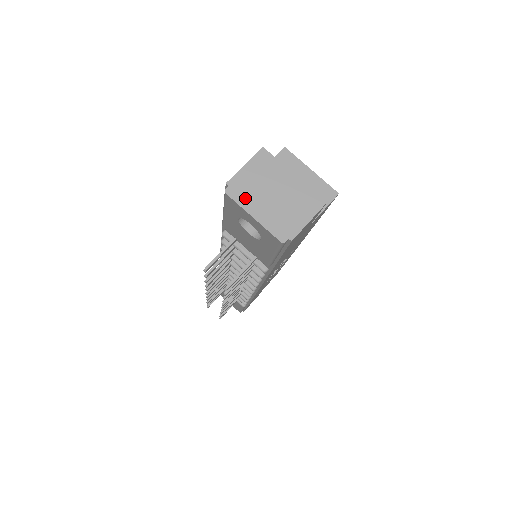
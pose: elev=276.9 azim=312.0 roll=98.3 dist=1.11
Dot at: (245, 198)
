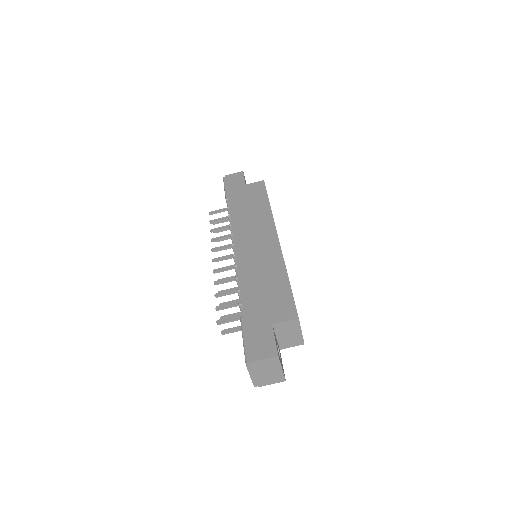
Dot at: (253, 370)
